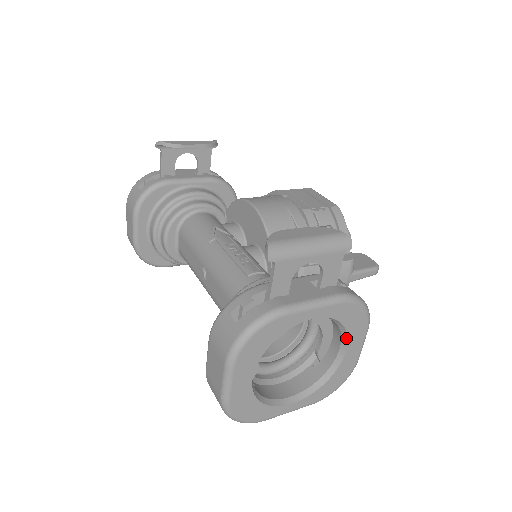
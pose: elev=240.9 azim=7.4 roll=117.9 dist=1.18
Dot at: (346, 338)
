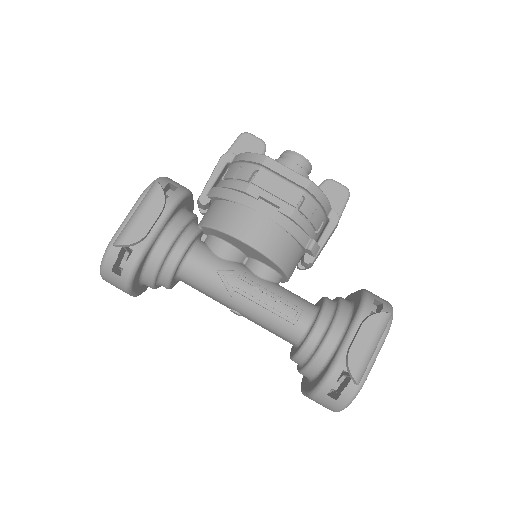
Dot at: occluded
